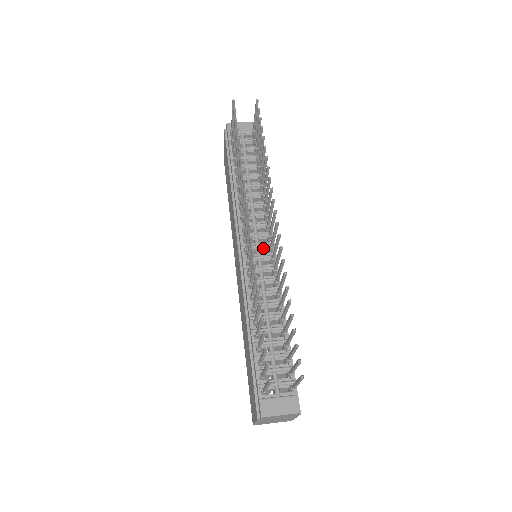
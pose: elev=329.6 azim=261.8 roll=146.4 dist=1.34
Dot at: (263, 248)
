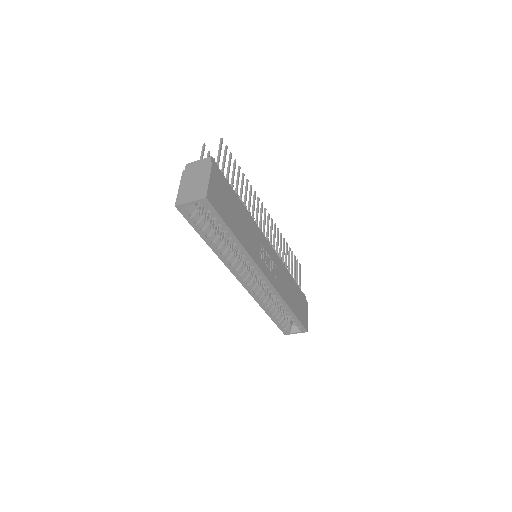
Dot at: occluded
